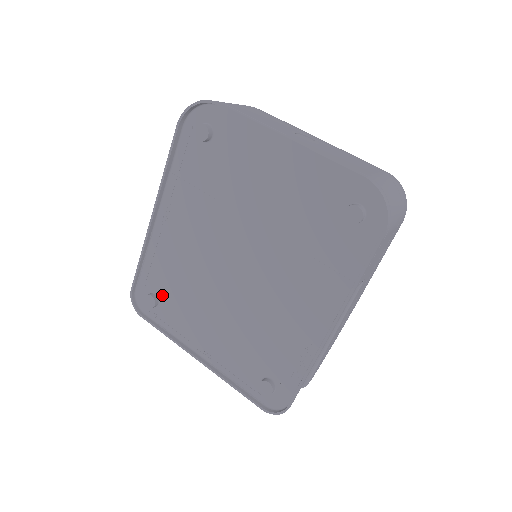
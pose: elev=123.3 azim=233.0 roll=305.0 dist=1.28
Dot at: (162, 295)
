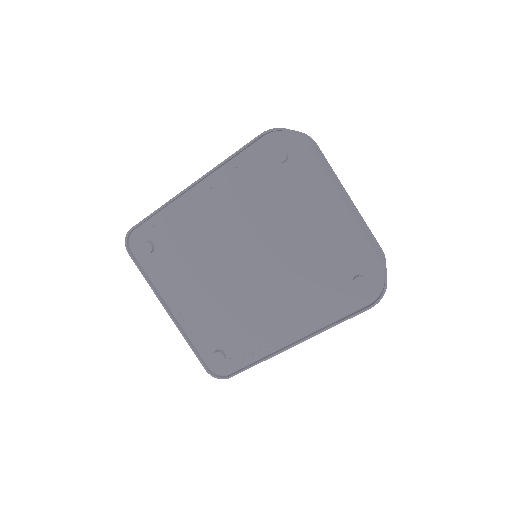
Dot at: (160, 248)
